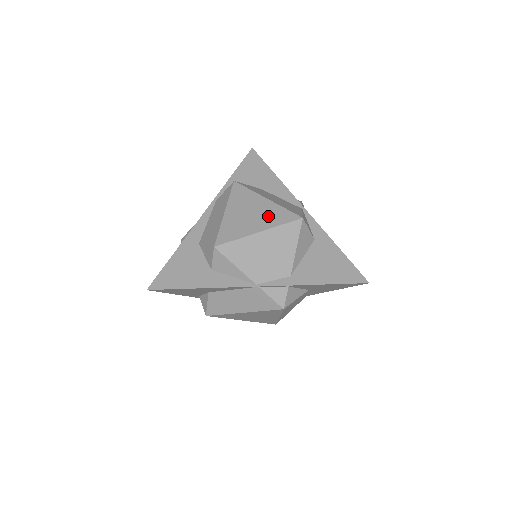
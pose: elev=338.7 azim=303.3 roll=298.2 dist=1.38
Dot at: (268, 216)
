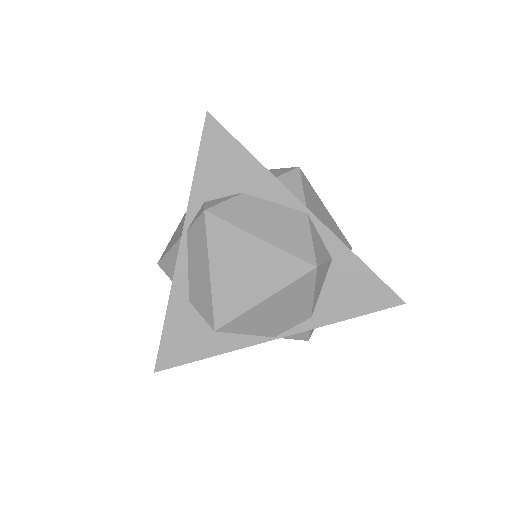
Dot at: (270, 271)
